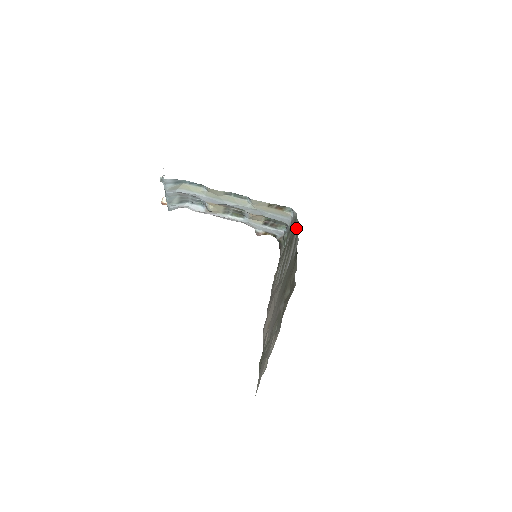
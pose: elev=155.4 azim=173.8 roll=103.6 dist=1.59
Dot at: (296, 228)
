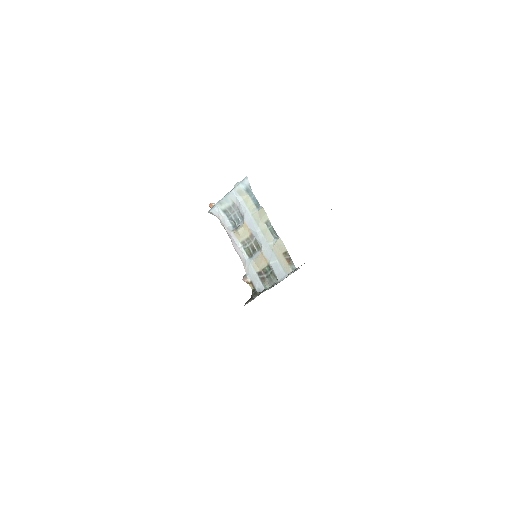
Dot at: occluded
